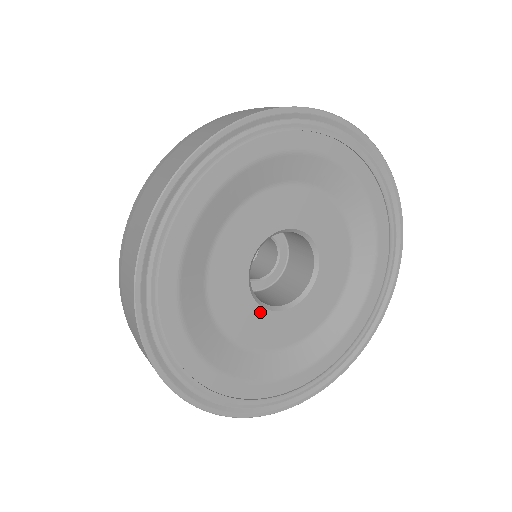
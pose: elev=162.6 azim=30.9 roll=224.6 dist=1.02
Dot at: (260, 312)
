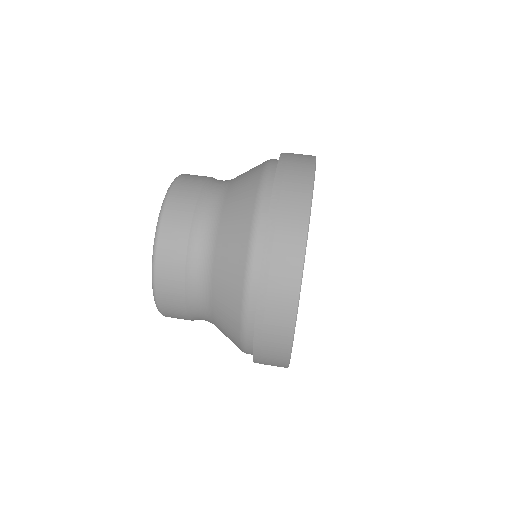
Dot at: occluded
